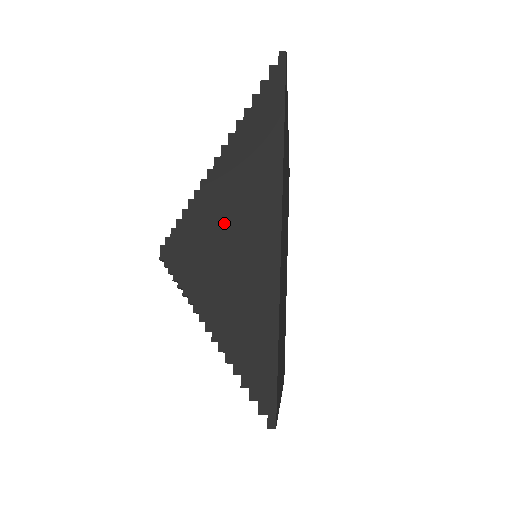
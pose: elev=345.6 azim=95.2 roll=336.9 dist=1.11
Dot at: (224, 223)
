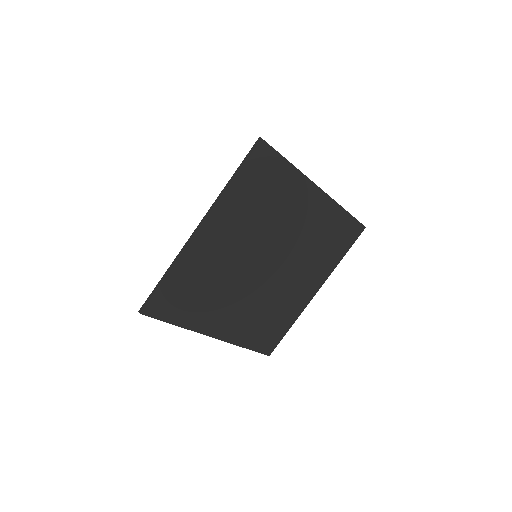
Dot at: occluded
